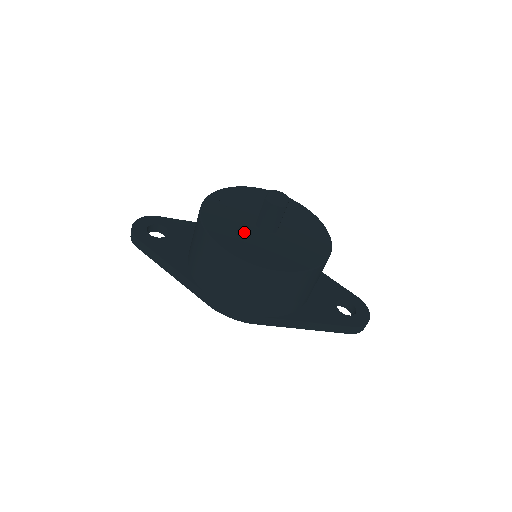
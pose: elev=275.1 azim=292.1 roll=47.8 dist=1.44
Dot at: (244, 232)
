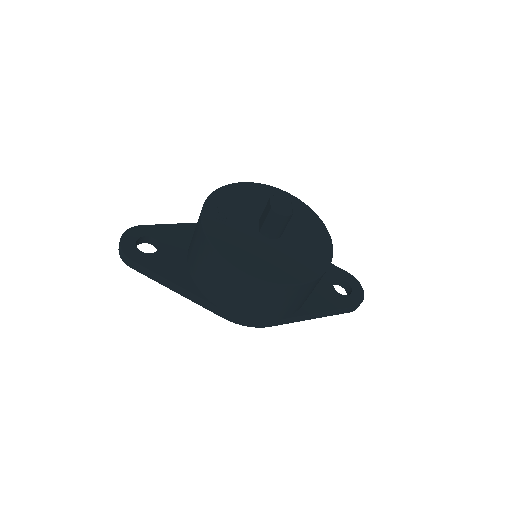
Dot at: (253, 245)
